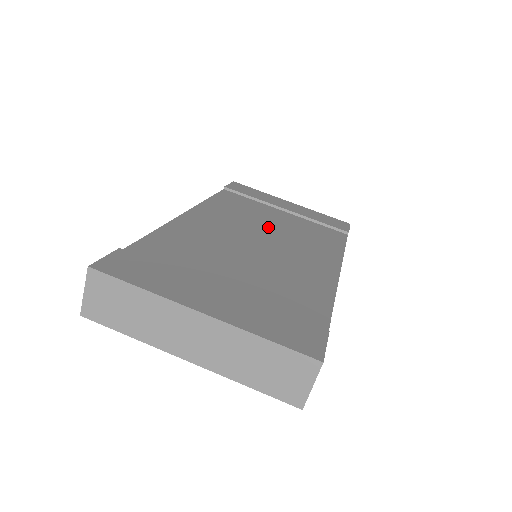
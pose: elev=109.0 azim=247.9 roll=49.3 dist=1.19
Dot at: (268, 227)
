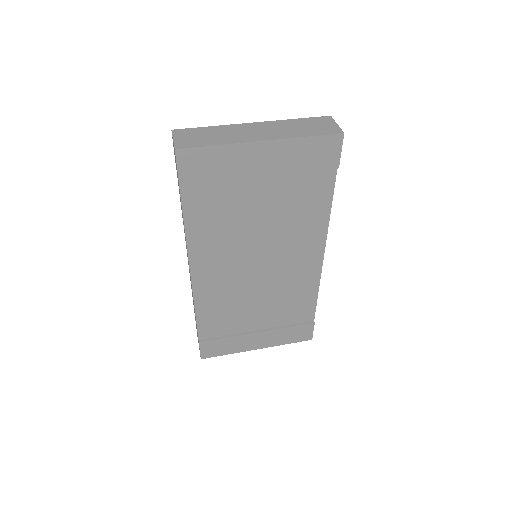
Dot at: occluded
